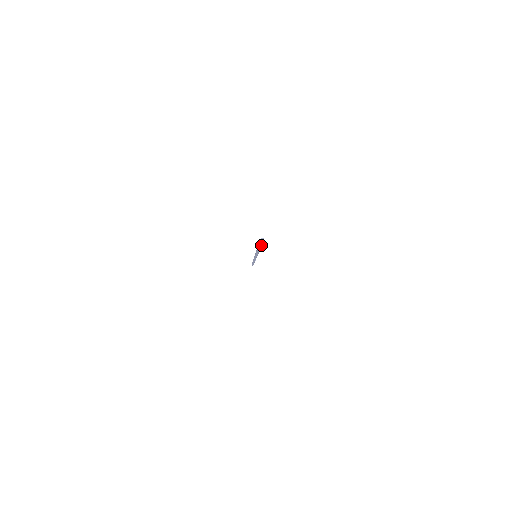
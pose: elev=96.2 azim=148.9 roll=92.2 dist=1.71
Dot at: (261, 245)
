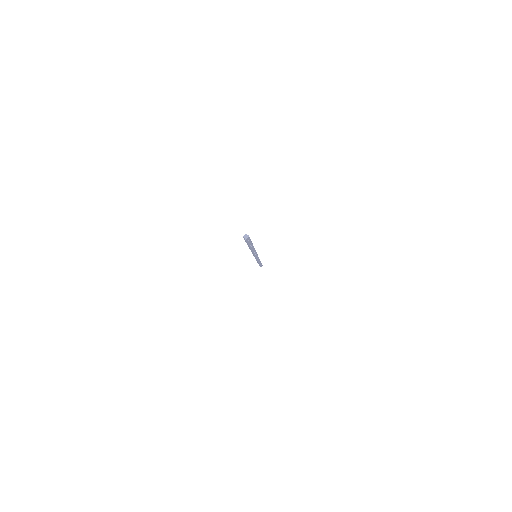
Dot at: (250, 243)
